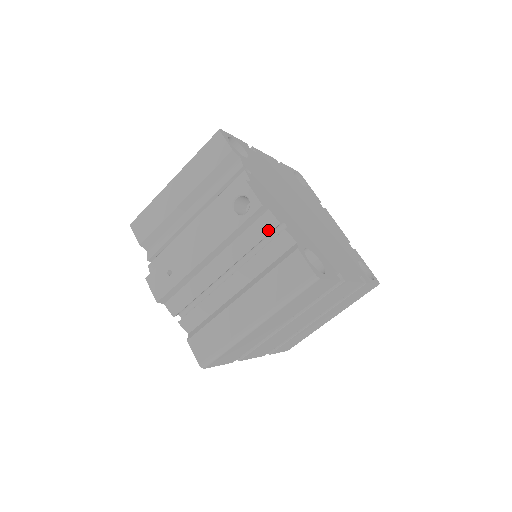
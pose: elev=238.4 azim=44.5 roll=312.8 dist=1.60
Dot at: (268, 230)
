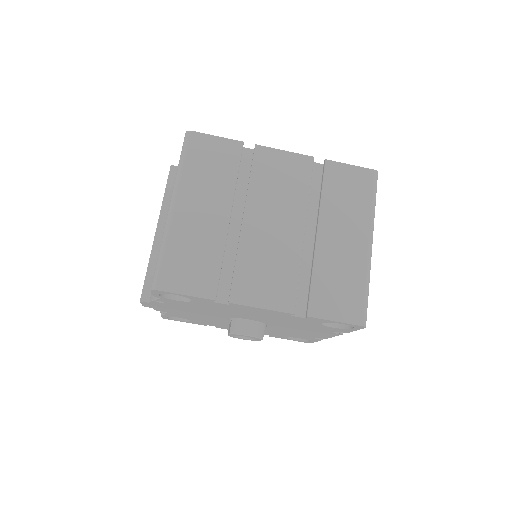
Dot at: occluded
